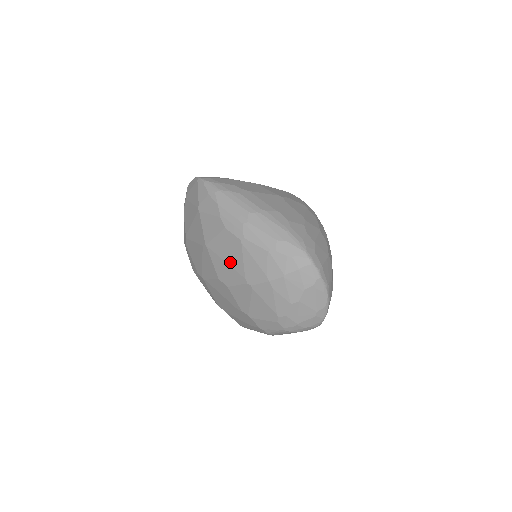
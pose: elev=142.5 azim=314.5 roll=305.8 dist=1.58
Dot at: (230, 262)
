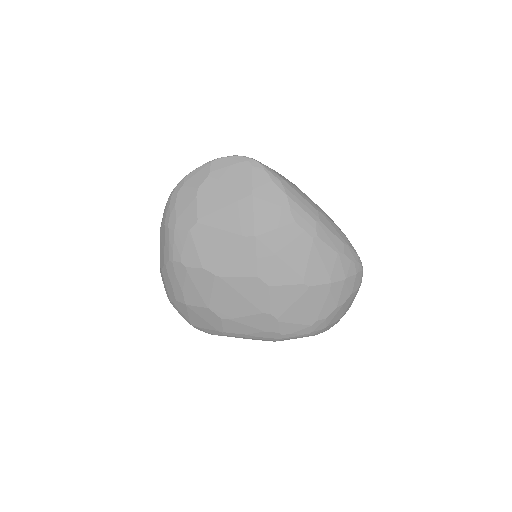
Dot at: (288, 259)
